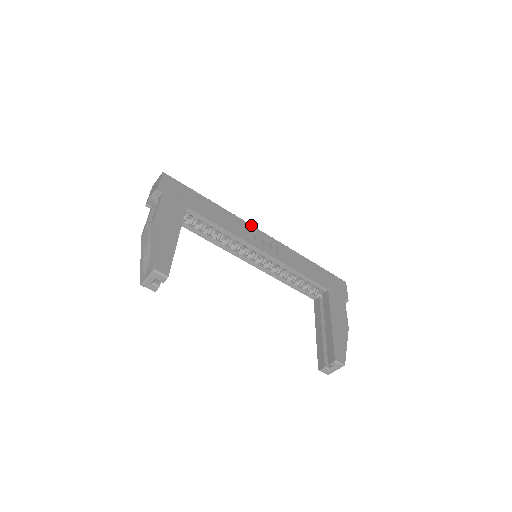
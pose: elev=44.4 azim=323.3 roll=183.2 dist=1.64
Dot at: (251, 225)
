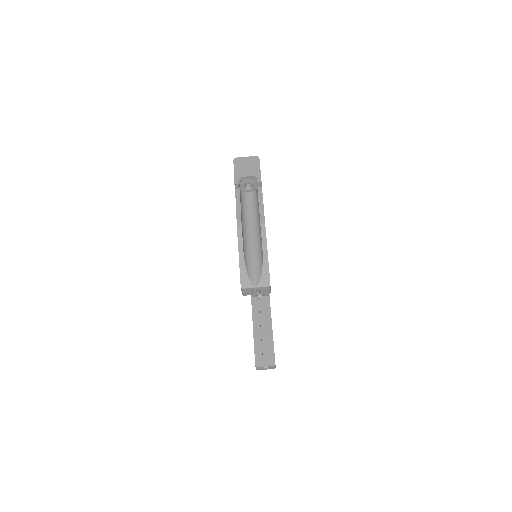
Dot at: occluded
